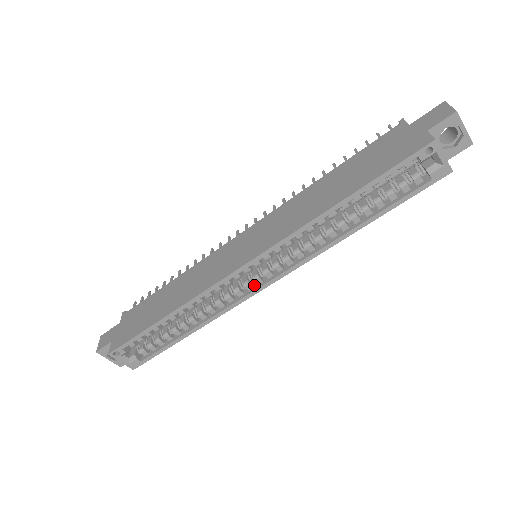
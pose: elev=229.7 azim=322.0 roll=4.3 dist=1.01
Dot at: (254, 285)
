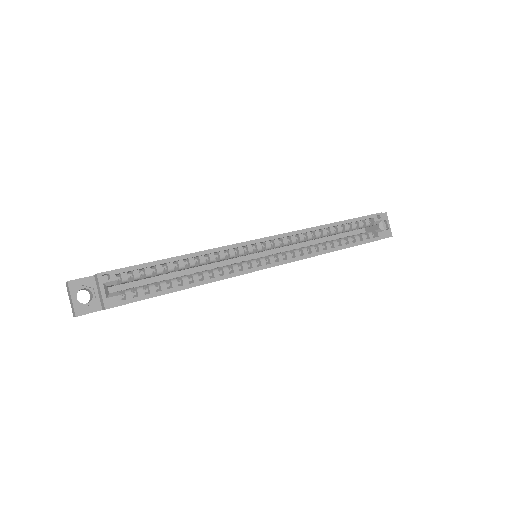
Dot at: (257, 267)
